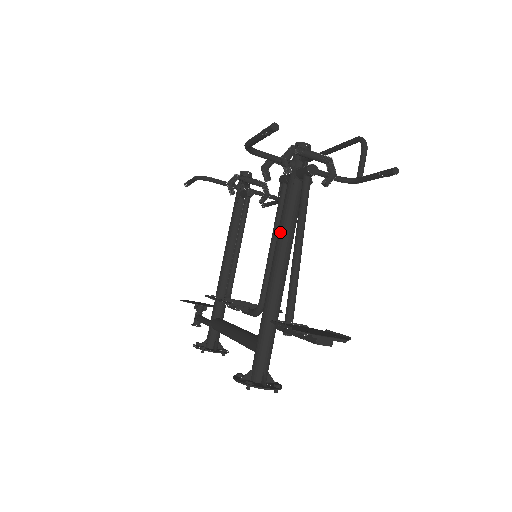
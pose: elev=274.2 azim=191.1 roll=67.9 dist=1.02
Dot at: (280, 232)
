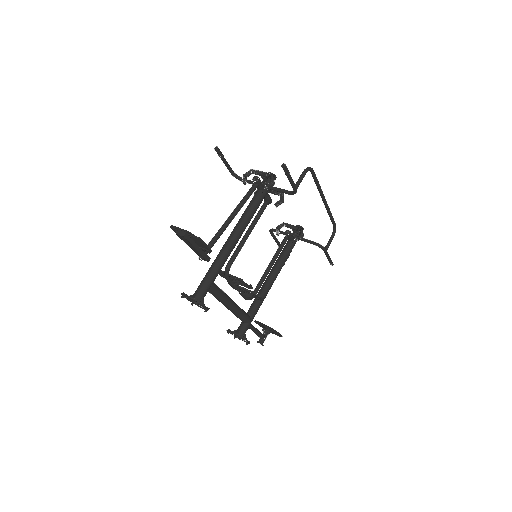
Dot at: (240, 219)
